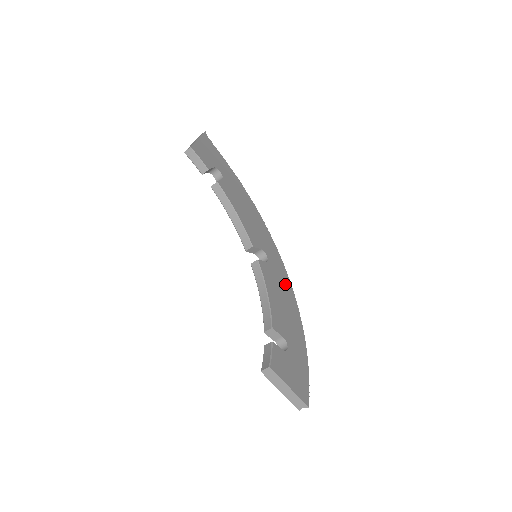
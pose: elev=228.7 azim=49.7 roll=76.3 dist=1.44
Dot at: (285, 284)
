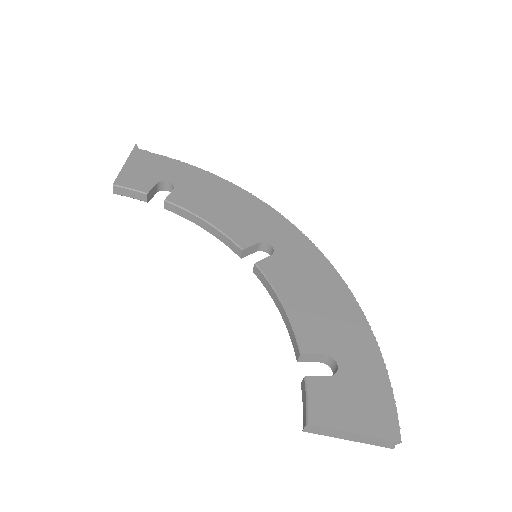
Dot at: (314, 265)
